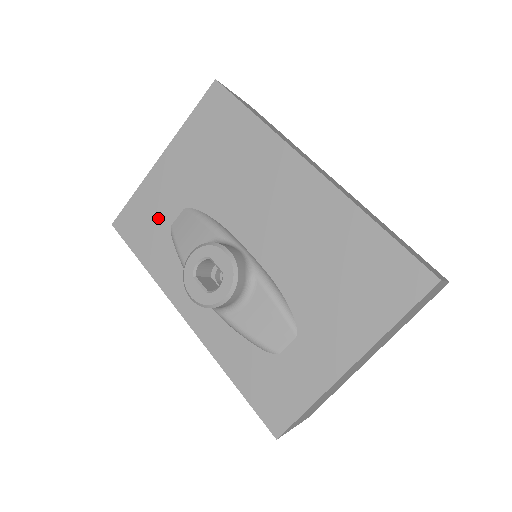
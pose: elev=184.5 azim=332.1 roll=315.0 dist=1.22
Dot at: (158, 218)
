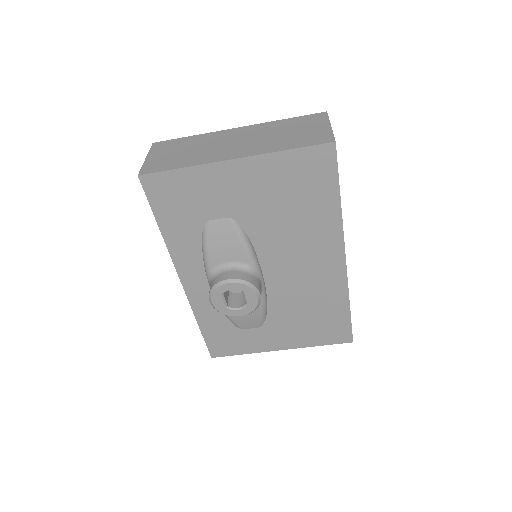
Dot at: (198, 207)
